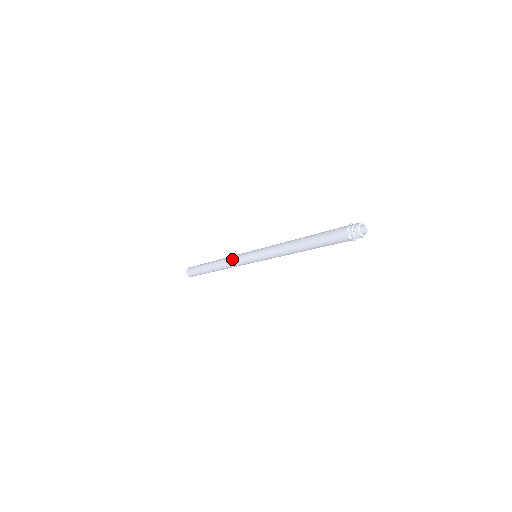
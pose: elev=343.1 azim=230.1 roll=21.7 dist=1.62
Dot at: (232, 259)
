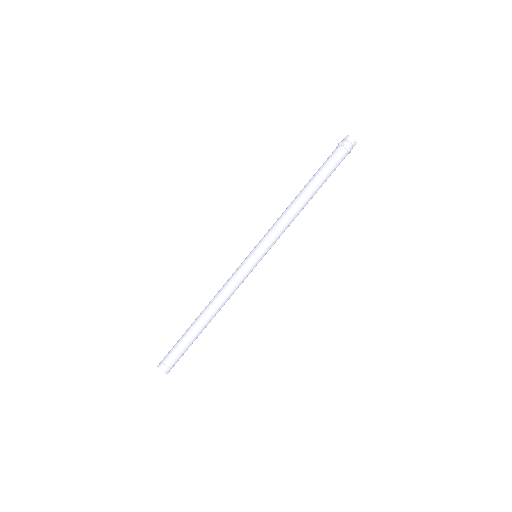
Dot at: (227, 280)
